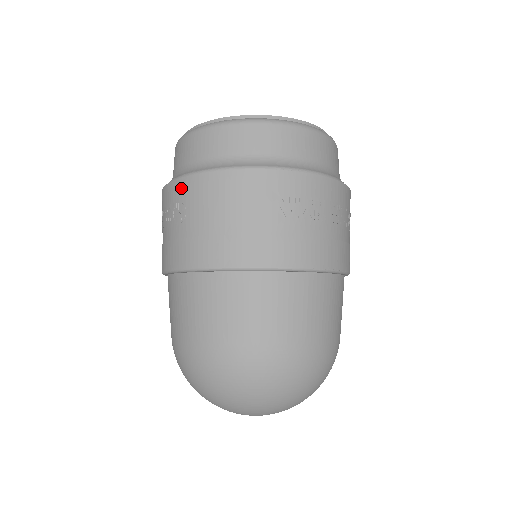
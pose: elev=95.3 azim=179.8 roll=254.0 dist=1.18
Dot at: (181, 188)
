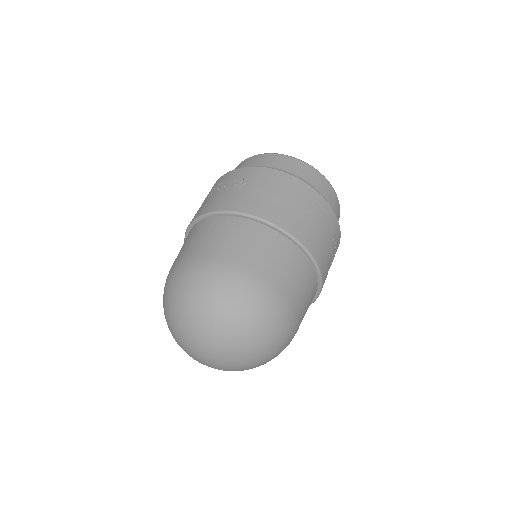
Dot at: (248, 171)
